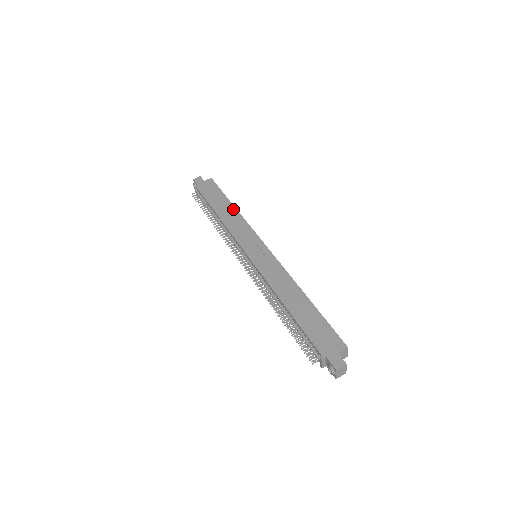
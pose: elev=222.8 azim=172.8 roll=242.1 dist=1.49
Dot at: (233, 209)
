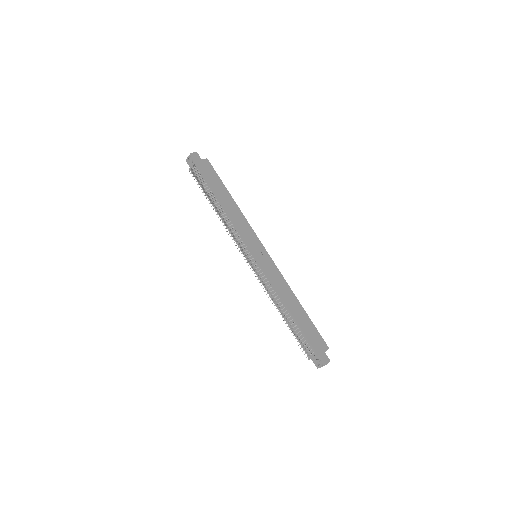
Dot at: (234, 203)
